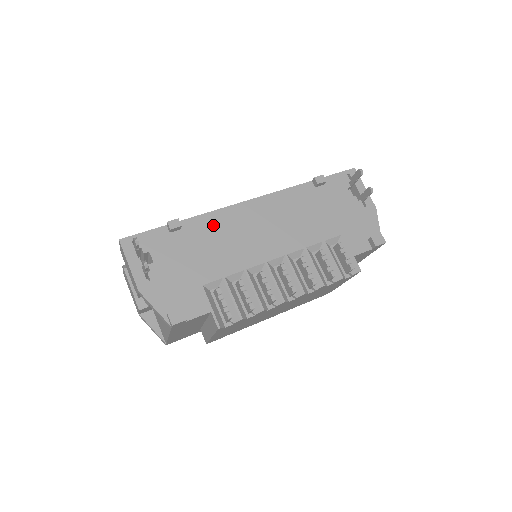
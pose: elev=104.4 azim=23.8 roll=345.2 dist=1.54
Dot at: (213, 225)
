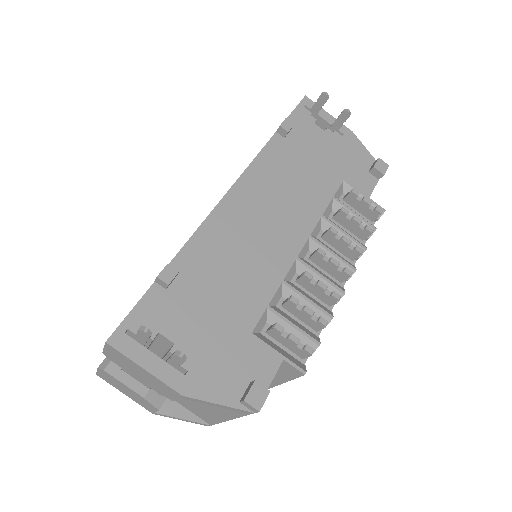
Dot at: (210, 247)
